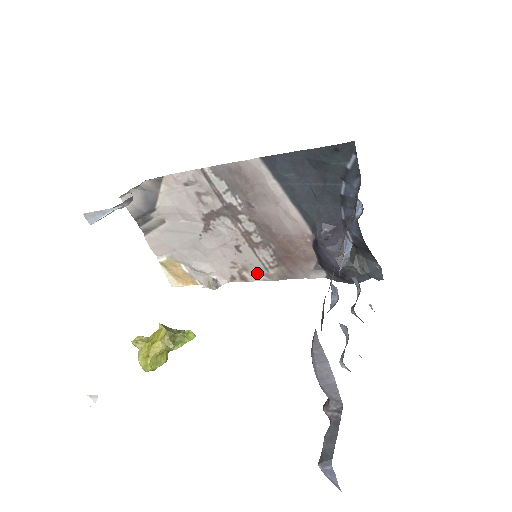
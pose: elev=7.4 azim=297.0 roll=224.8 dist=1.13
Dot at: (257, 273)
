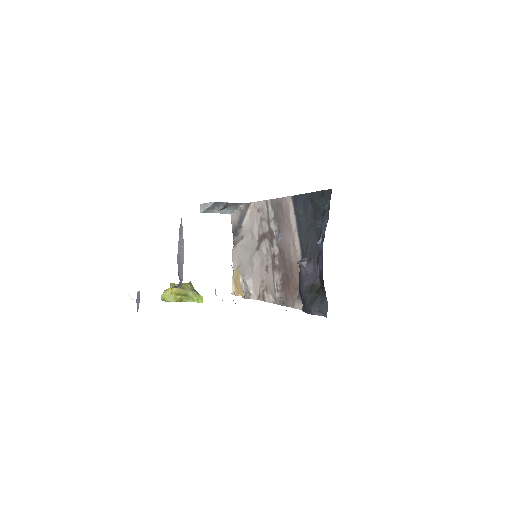
Dot at: (271, 294)
